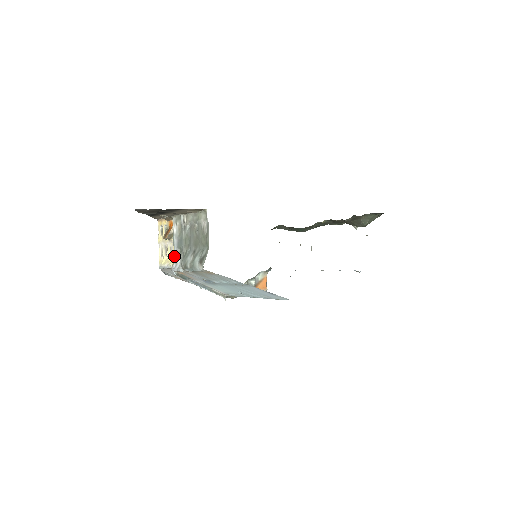
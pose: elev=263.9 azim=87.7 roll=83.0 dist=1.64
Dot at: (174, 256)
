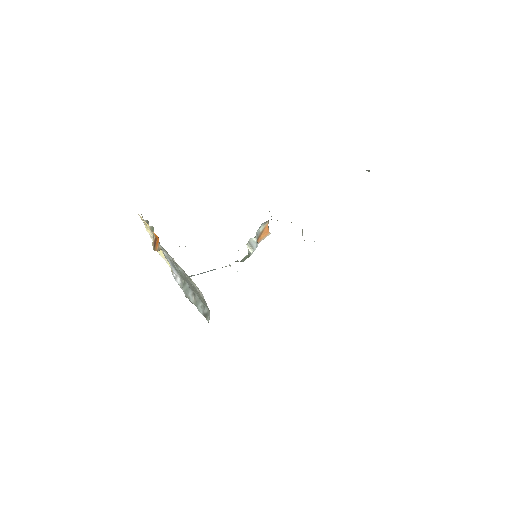
Dot at: (171, 268)
